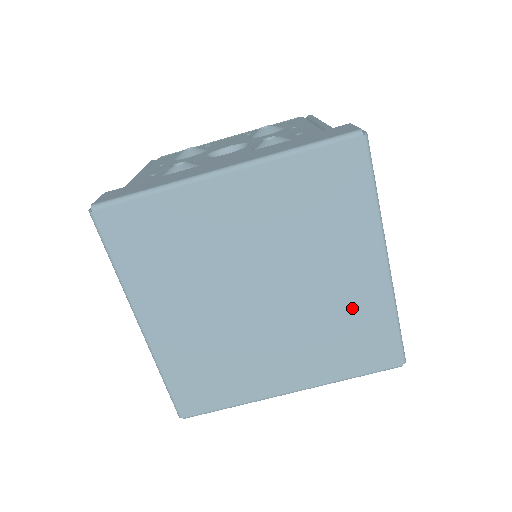
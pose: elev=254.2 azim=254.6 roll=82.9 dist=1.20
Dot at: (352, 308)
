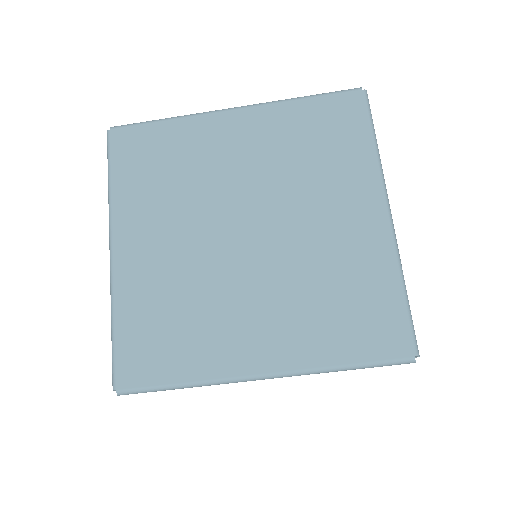
Dot at: (348, 262)
